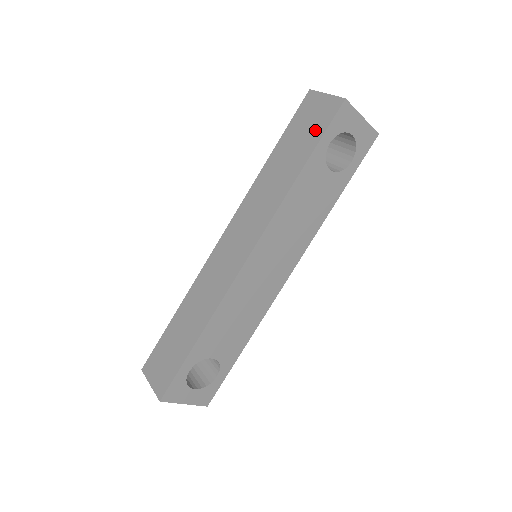
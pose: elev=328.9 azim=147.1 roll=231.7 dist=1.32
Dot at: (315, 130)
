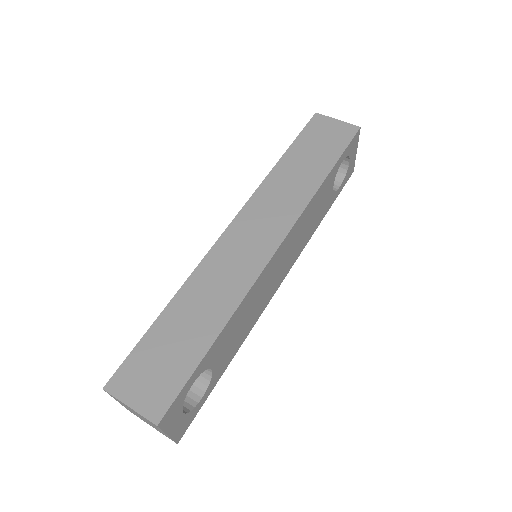
Dot at: (334, 145)
